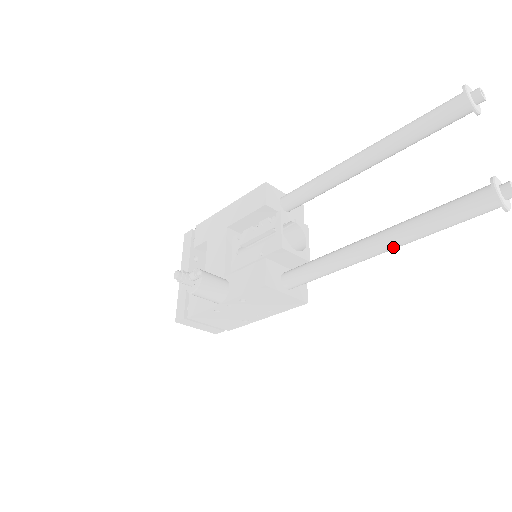
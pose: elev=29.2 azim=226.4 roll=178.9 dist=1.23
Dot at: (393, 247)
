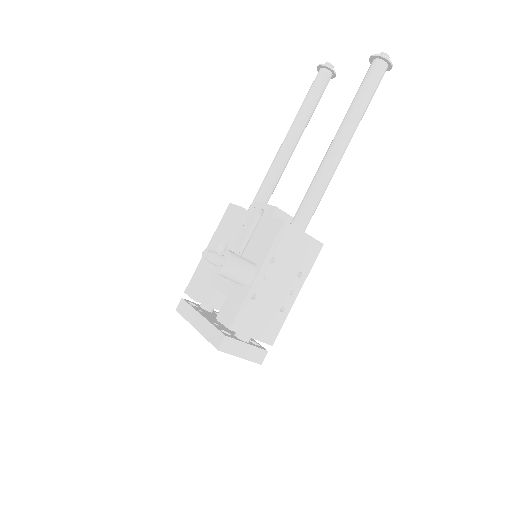
Dot at: (351, 133)
